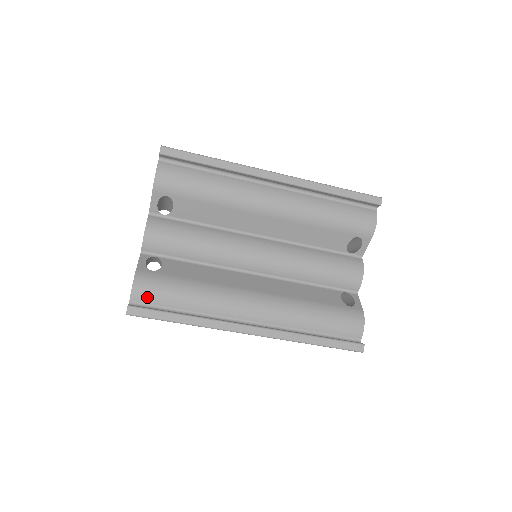
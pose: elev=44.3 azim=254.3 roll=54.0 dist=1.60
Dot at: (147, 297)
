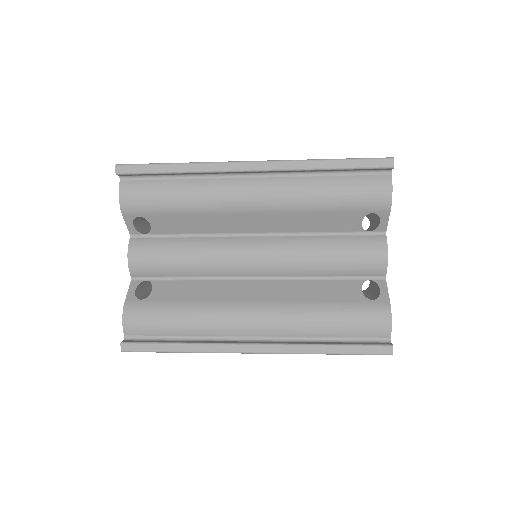
Dot at: (139, 330)
